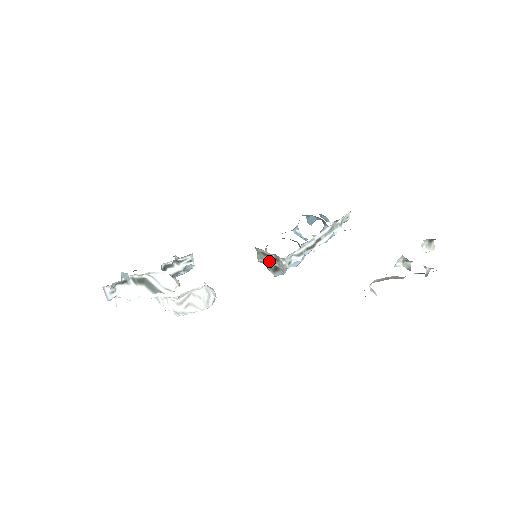
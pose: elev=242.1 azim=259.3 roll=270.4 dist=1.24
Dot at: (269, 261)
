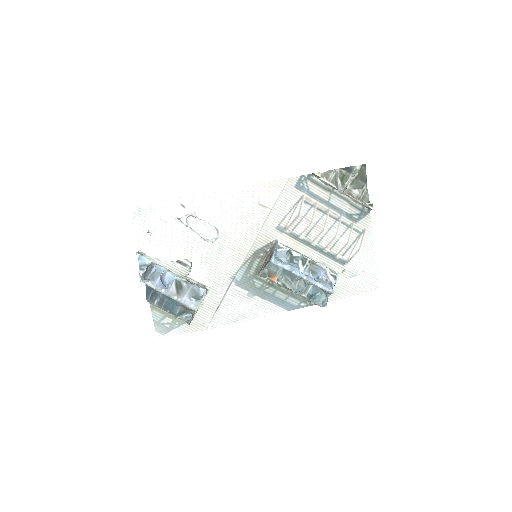
Dot at: (267, 261)
